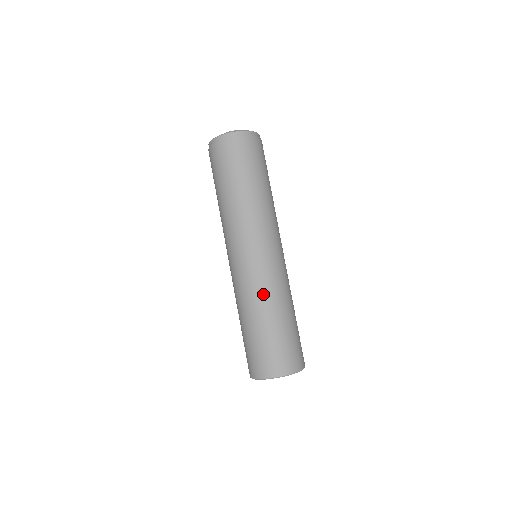
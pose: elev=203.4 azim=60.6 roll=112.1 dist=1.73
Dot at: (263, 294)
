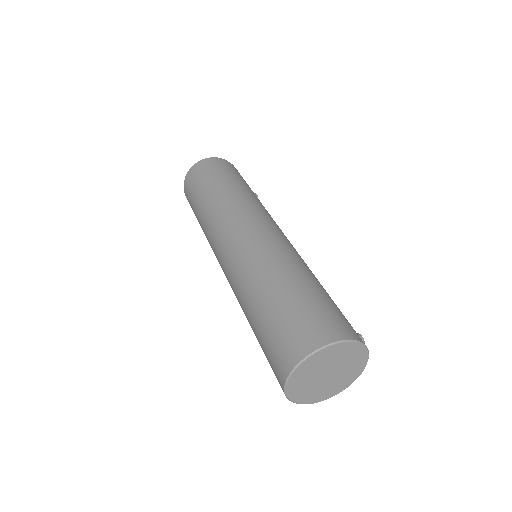
Dot at: (247, 276)
